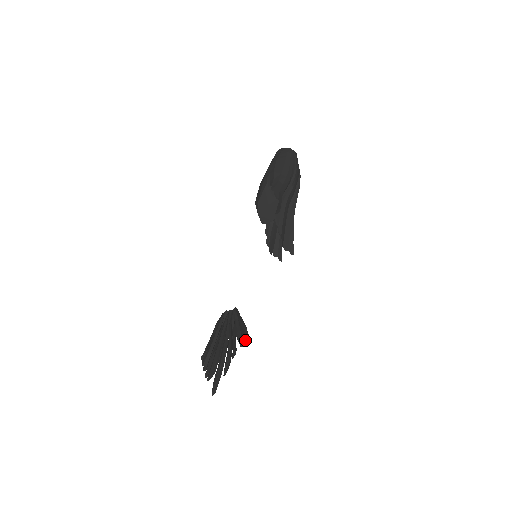
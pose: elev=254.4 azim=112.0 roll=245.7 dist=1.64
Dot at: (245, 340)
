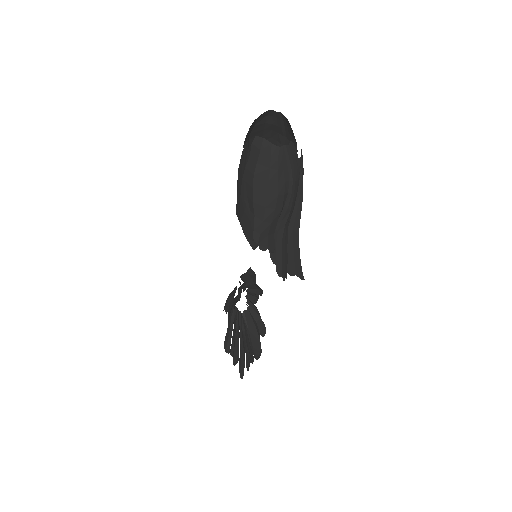
Dot at: (260, 350)
